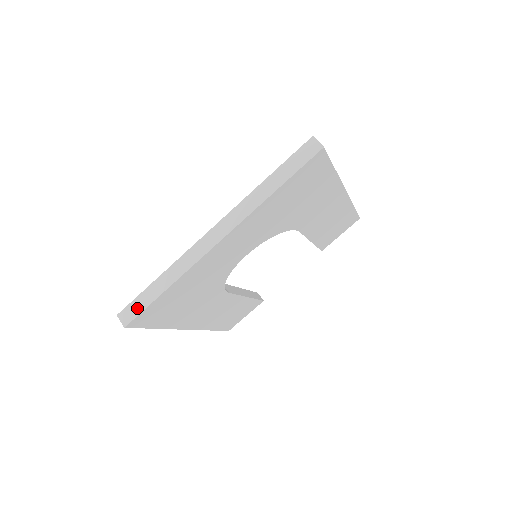
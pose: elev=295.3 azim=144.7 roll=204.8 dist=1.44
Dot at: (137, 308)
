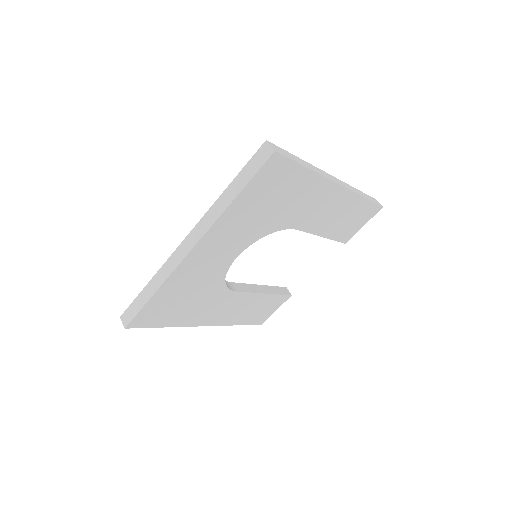
Dot at: (133, 311)
